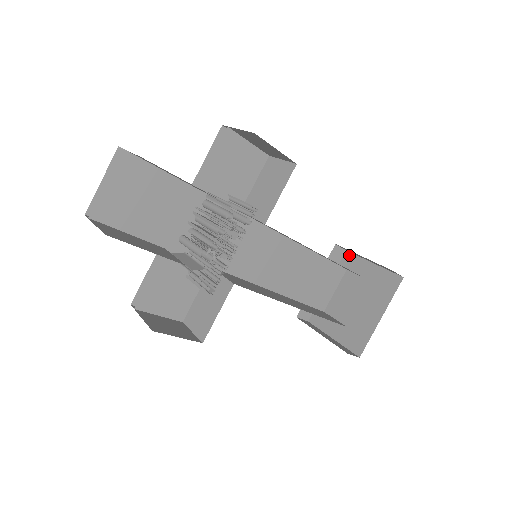
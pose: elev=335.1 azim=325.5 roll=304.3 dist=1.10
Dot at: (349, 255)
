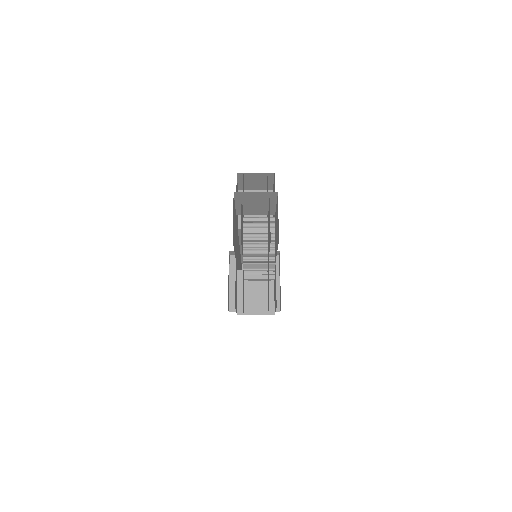
Dot at: (234, 257)
